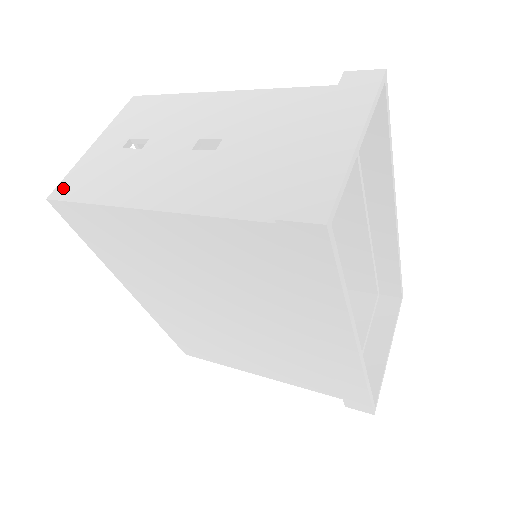
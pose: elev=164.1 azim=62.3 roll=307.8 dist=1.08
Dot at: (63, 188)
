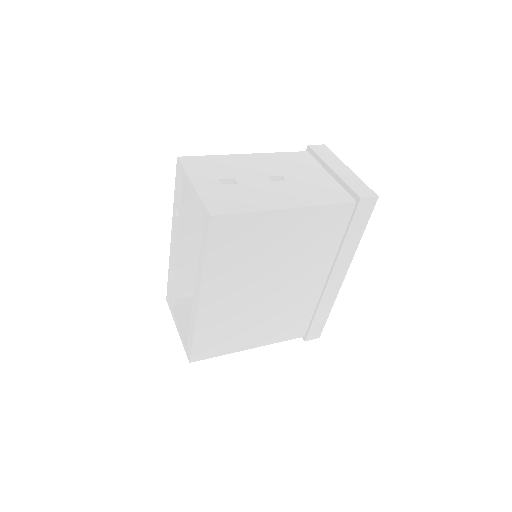
Dot at: (214, 209)
